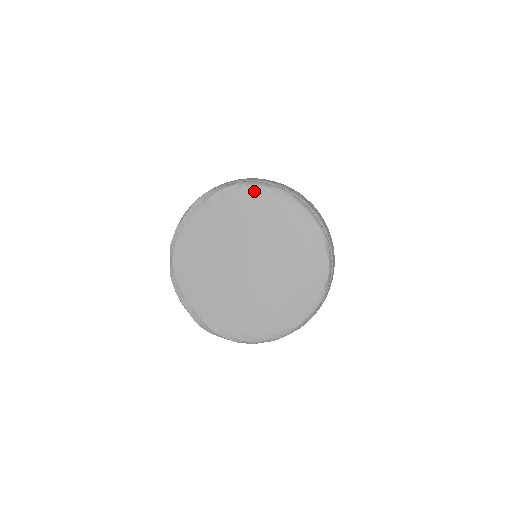
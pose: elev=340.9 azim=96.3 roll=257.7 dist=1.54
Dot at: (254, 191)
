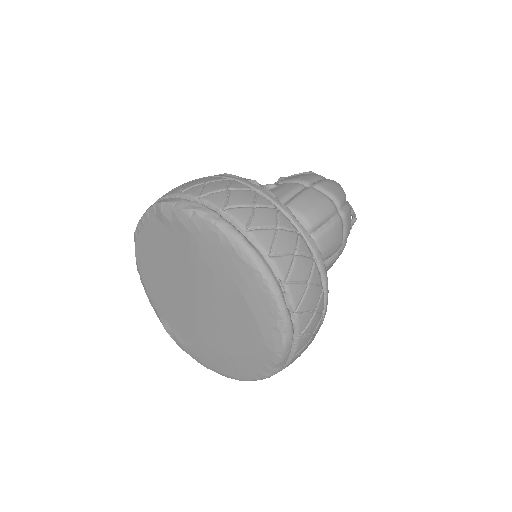
Dot at: (207, 230)
